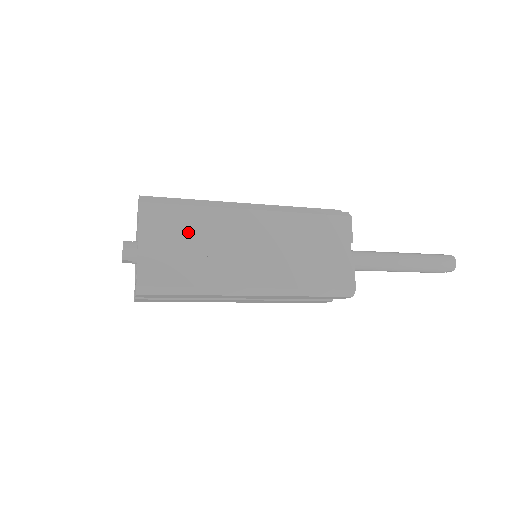
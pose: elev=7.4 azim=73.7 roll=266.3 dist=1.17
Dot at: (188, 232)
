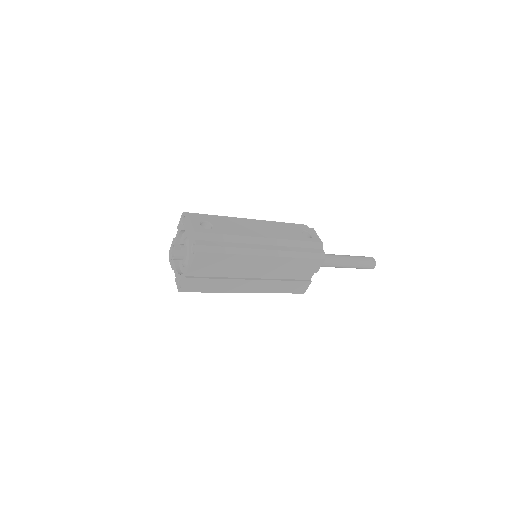
Dot at: (221, 267)
